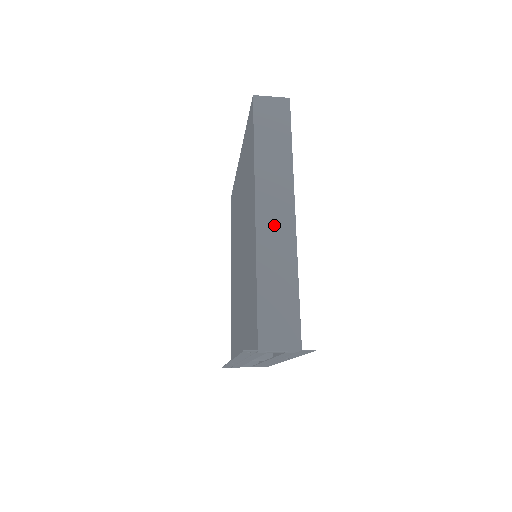
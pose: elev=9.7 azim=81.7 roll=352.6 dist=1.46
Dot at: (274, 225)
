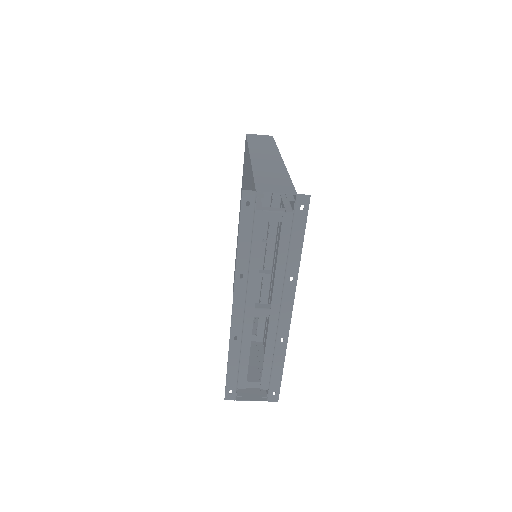
Dot at: (266, 160)
